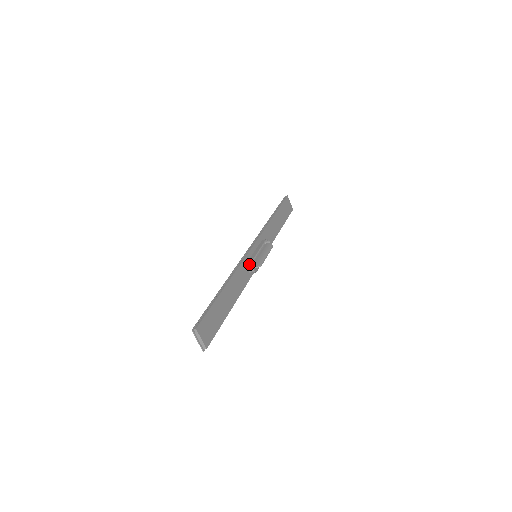
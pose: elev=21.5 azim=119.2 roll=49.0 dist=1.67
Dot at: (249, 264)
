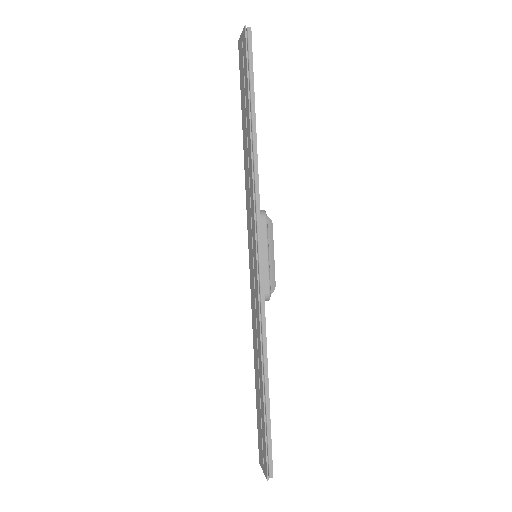
Dot at: (266, 298)
